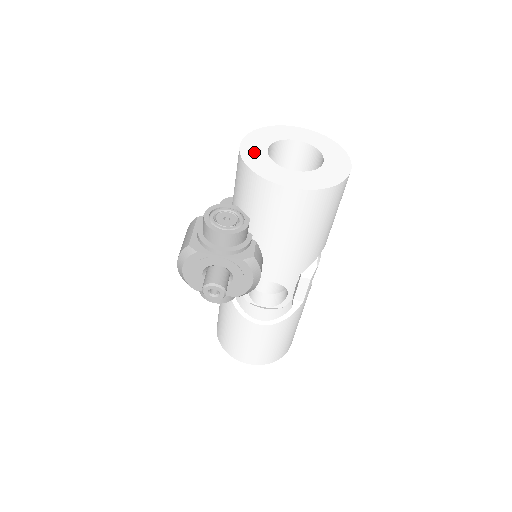
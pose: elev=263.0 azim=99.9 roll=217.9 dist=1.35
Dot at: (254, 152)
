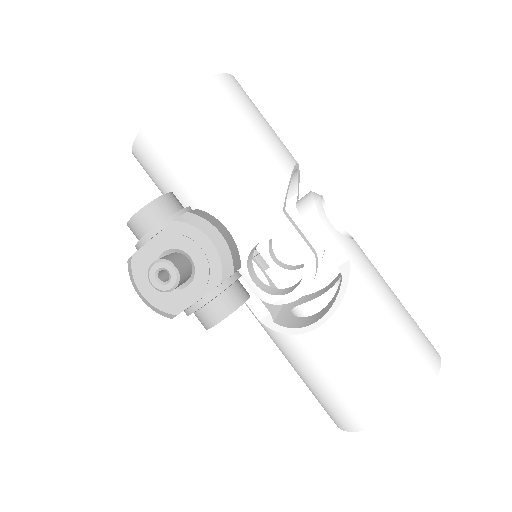
Dot at: occluded
